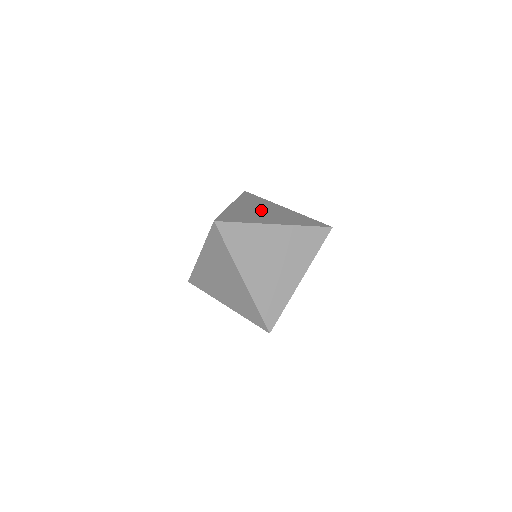
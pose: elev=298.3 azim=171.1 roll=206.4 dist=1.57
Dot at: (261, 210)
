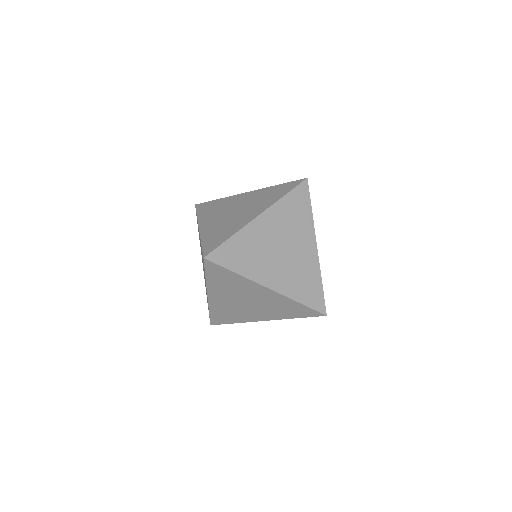
Dot at: (230, 212)
